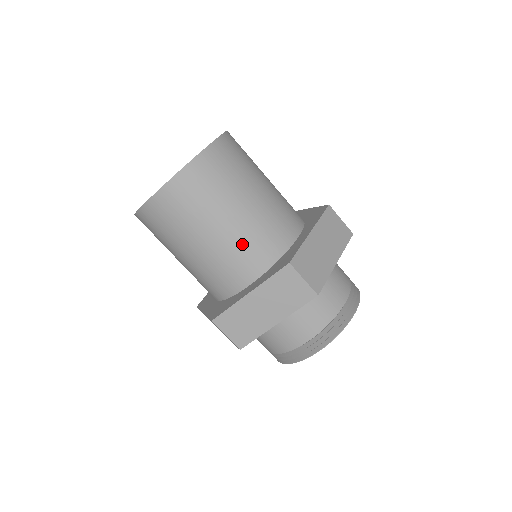
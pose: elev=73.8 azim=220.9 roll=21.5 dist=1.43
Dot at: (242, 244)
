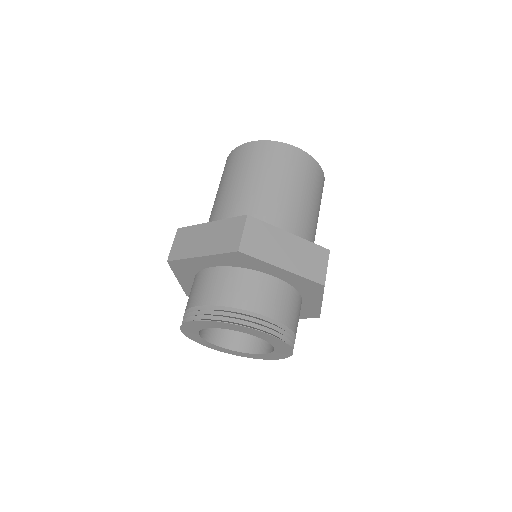
Dot at: (301, 219)
